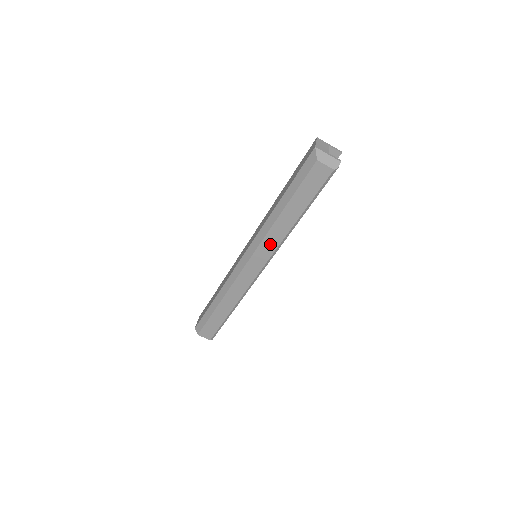
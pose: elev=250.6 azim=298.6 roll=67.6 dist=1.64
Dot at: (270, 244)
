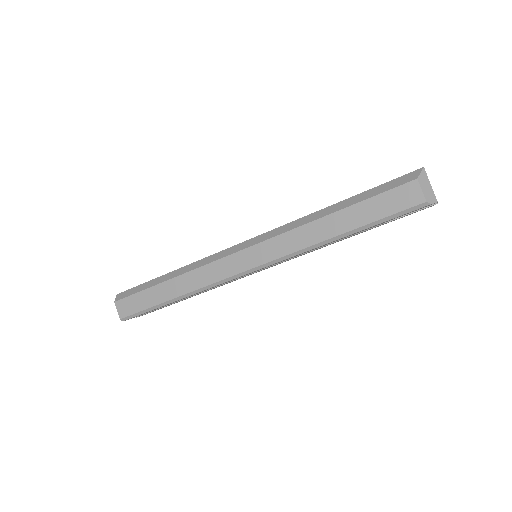
Dot at: (288, 243)
